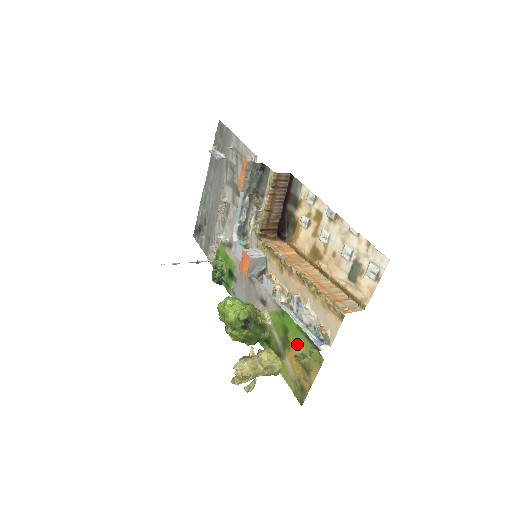
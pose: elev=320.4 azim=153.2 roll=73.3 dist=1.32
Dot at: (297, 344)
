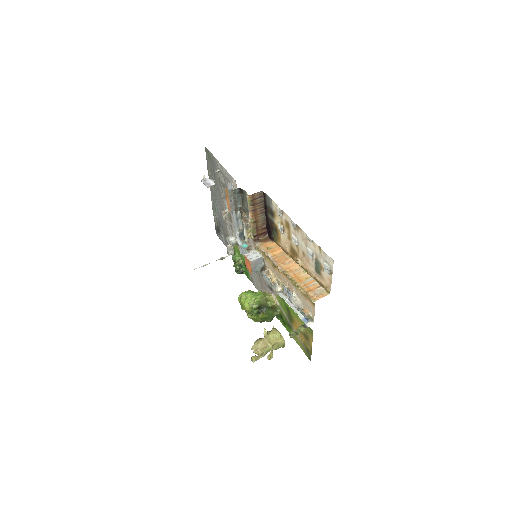
Dot at: (297, 320)
